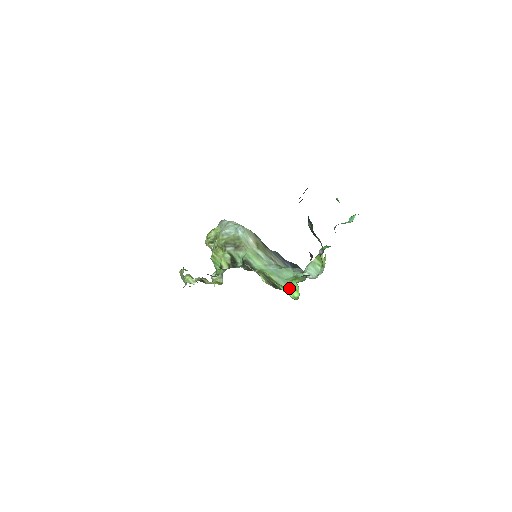
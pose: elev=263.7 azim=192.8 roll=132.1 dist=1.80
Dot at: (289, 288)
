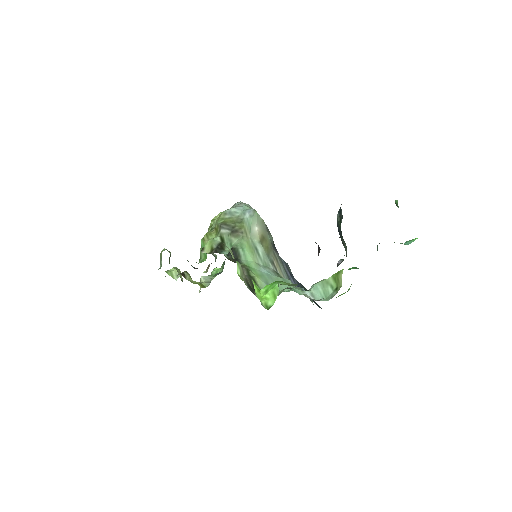
Dot at: (266, 291)
